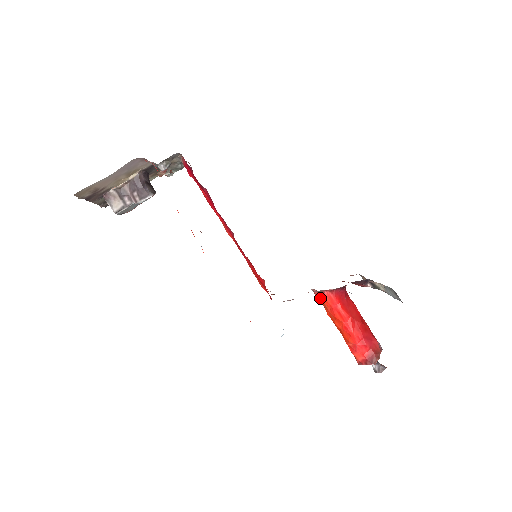
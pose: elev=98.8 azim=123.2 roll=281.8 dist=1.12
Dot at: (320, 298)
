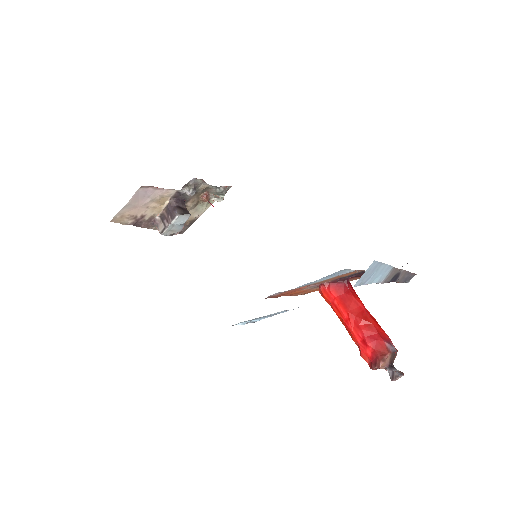
Dot at: occluded
